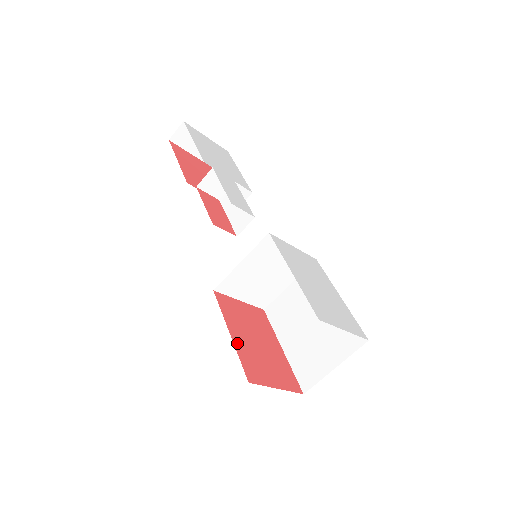
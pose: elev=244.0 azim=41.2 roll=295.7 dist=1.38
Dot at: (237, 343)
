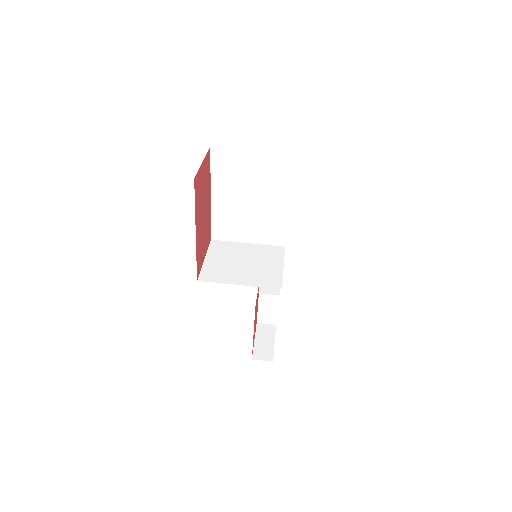
Dot at: (210, 188)
